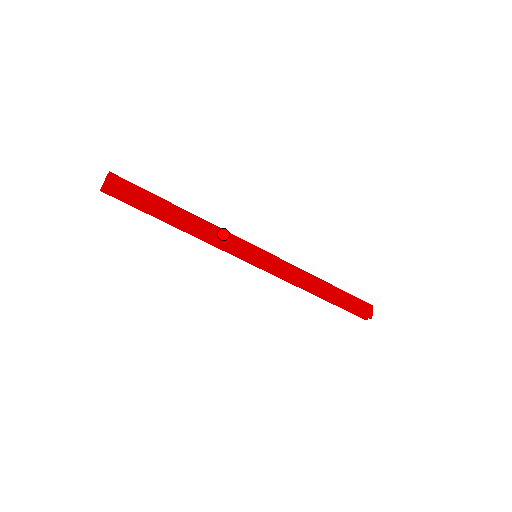
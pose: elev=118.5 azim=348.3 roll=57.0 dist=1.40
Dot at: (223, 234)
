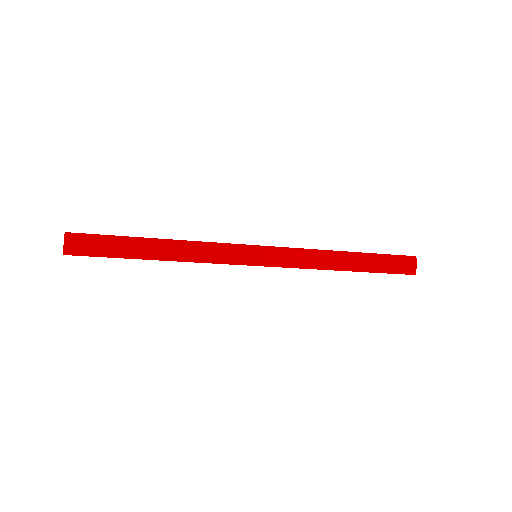
Dot at: (209, 250)
